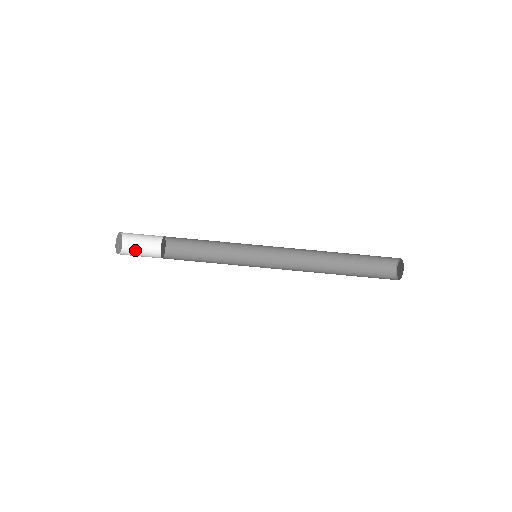
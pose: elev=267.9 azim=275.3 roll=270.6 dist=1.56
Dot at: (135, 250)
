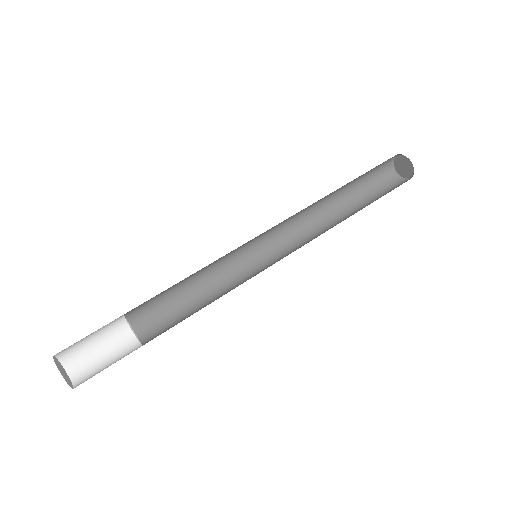
Dot at: (88, 359)
